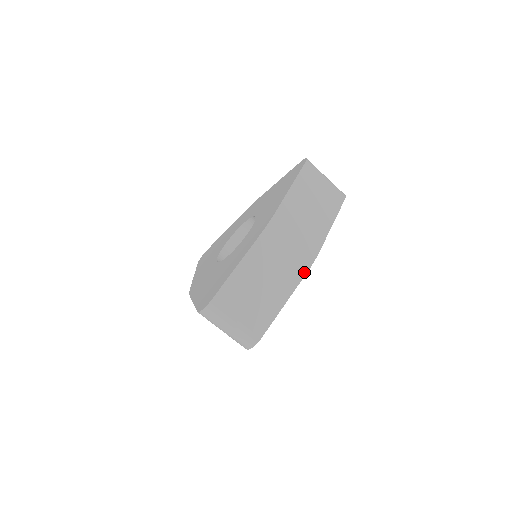
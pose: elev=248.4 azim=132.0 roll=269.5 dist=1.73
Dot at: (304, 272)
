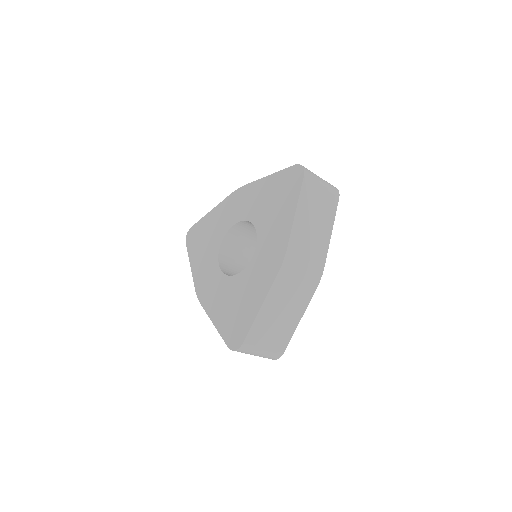
Dot at: (314, 290)
